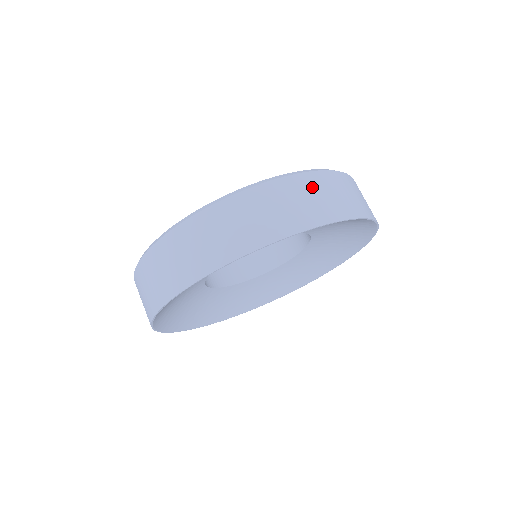
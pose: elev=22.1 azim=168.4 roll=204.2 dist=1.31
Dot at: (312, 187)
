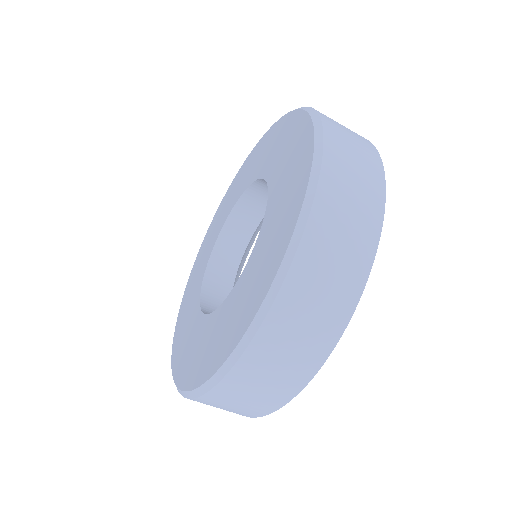
Dot at: (343, 159)
